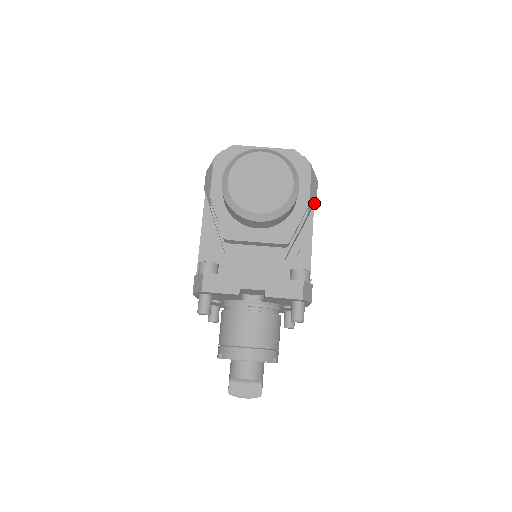
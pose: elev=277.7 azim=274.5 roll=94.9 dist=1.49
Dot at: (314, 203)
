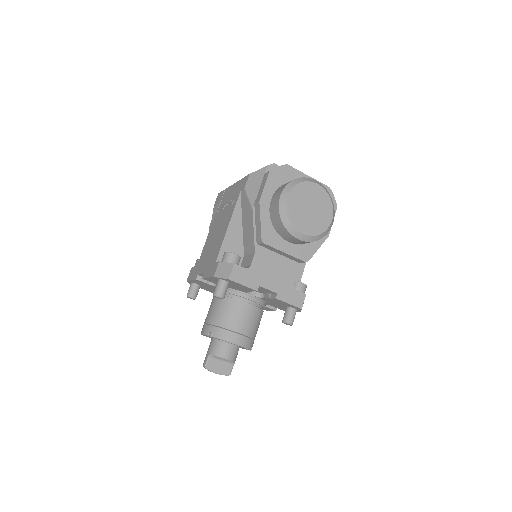
Dot at: occluded
